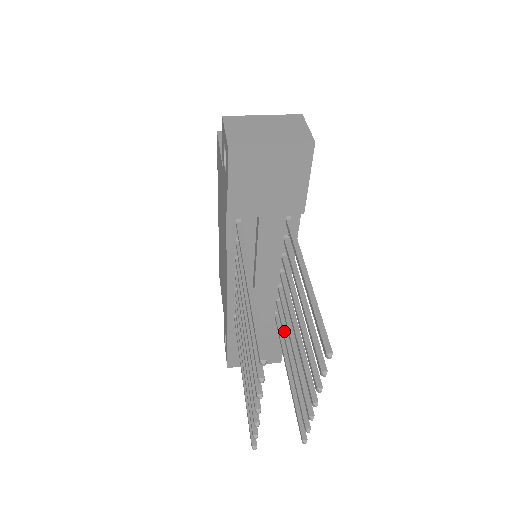
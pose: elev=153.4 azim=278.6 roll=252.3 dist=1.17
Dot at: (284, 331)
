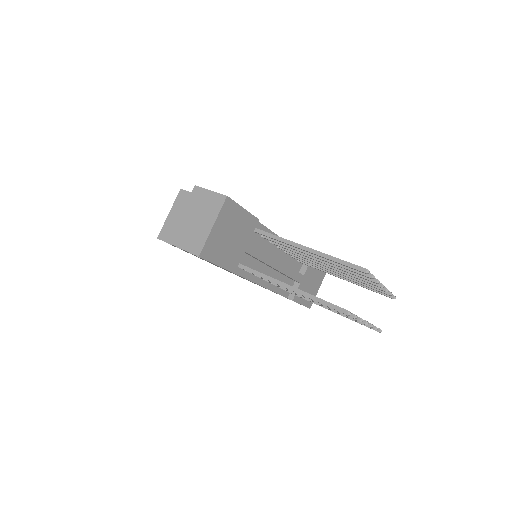
Dot at: (317, 267)
